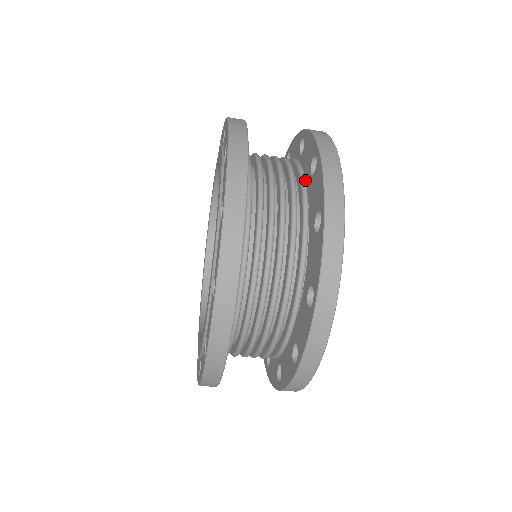
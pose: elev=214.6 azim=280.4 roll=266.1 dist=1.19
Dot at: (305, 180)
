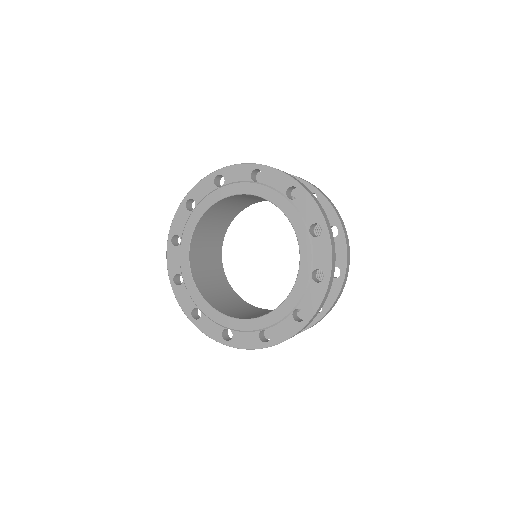
Dot at: occluded
